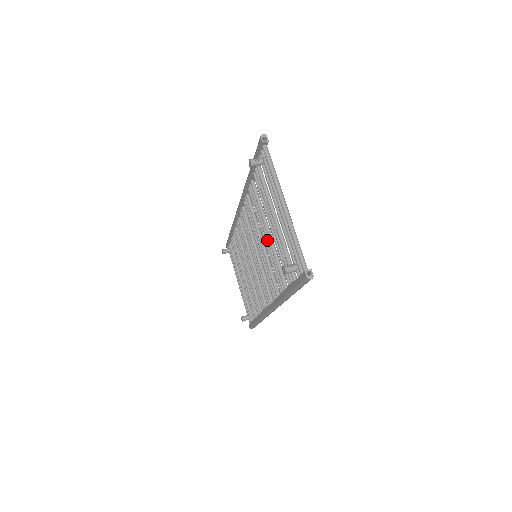
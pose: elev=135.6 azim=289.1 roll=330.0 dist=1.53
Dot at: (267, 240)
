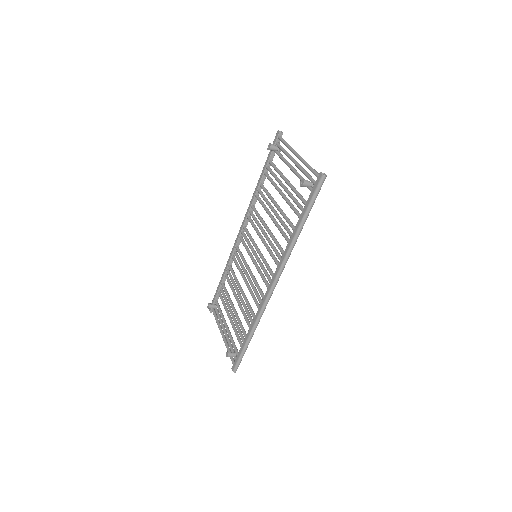
Dot at: (275, 212)
